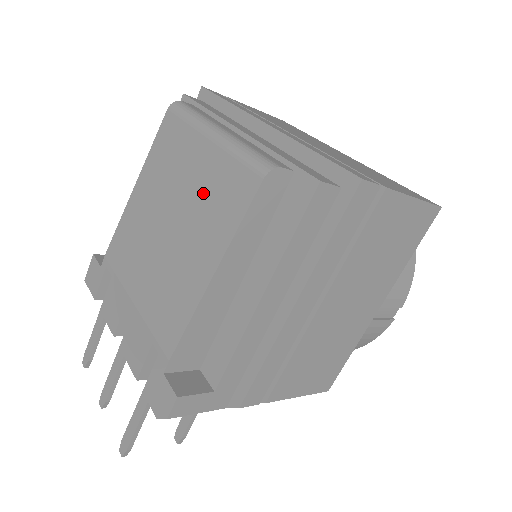
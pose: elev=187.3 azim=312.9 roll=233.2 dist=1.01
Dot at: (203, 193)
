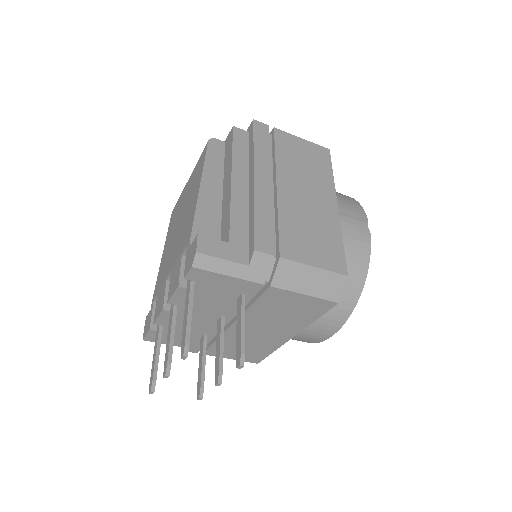
Dot at: (190, 188)
